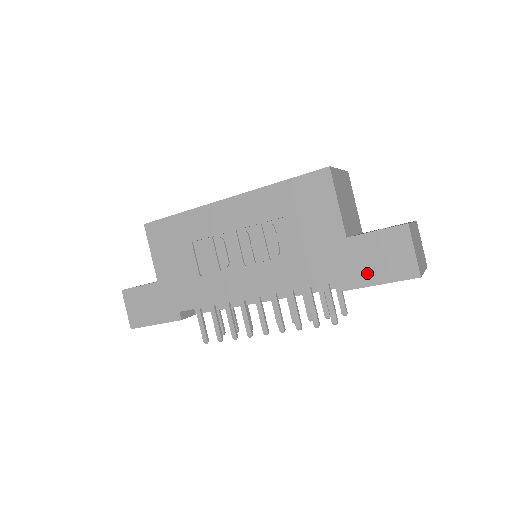
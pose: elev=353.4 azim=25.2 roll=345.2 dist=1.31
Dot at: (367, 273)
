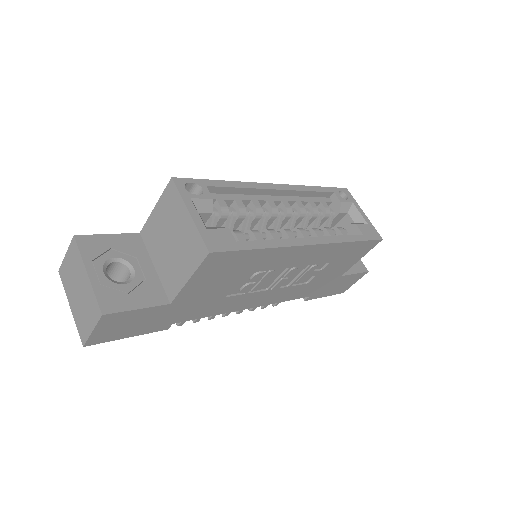
Dot at: (328, 292)
